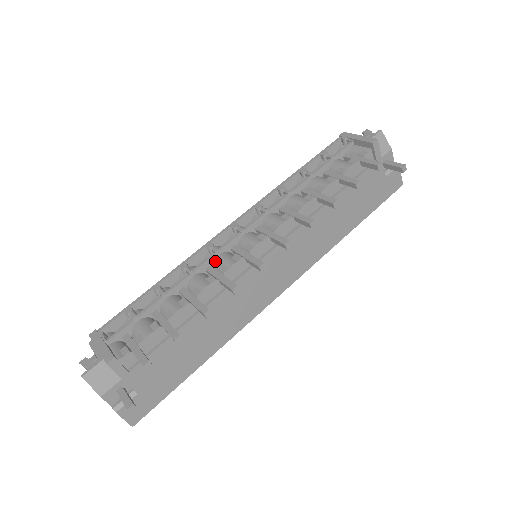
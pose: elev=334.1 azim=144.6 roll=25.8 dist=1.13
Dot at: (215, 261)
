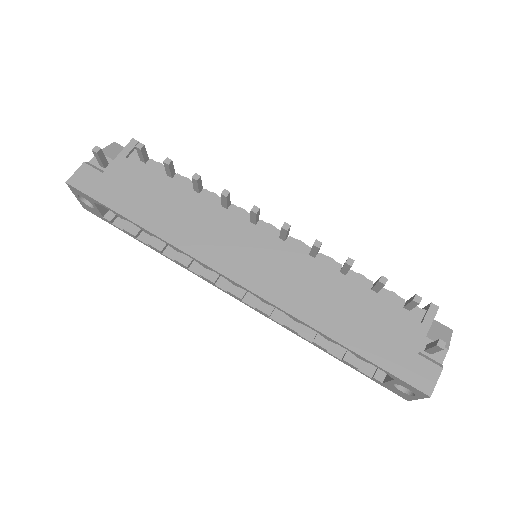
Dot at: occluded
